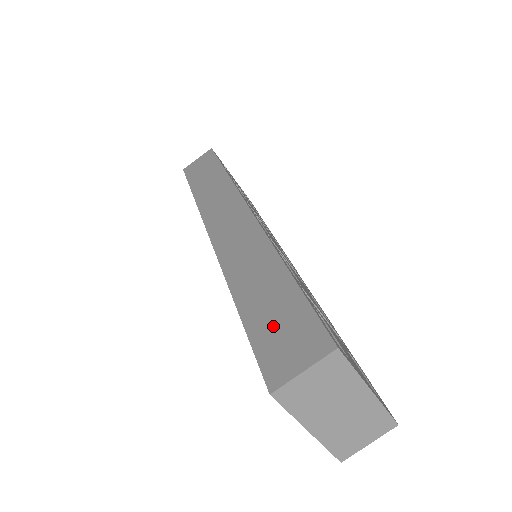
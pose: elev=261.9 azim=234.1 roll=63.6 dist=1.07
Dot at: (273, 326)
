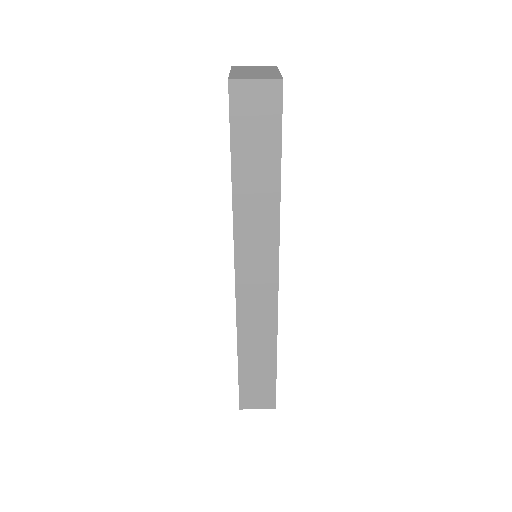
Dot at: occluded
